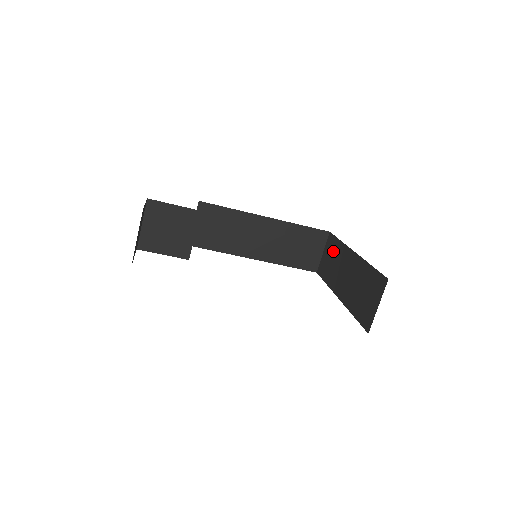
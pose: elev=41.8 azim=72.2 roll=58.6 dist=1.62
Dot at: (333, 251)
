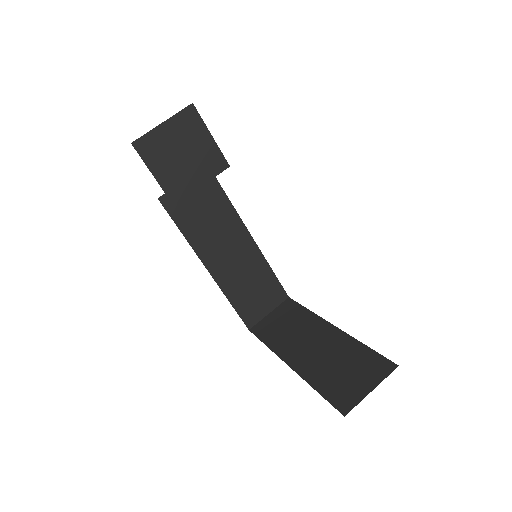
Dot at: (291, 316)
